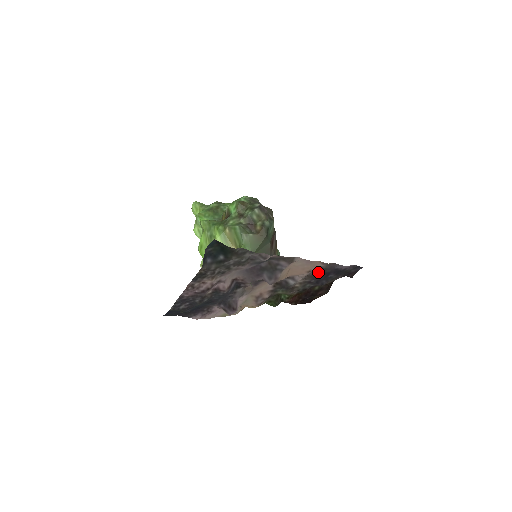
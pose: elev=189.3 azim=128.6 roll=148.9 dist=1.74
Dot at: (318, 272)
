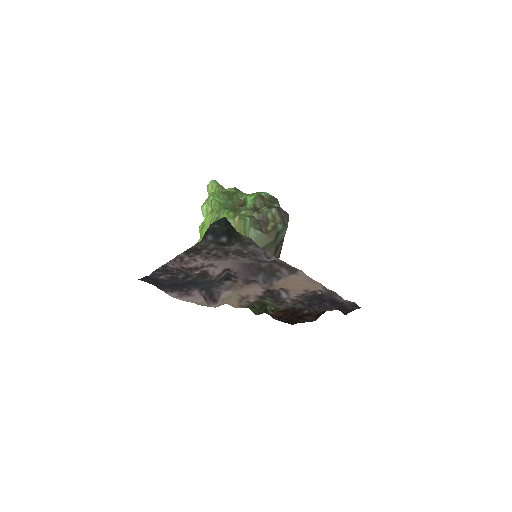
Dot at: (315, 295)
